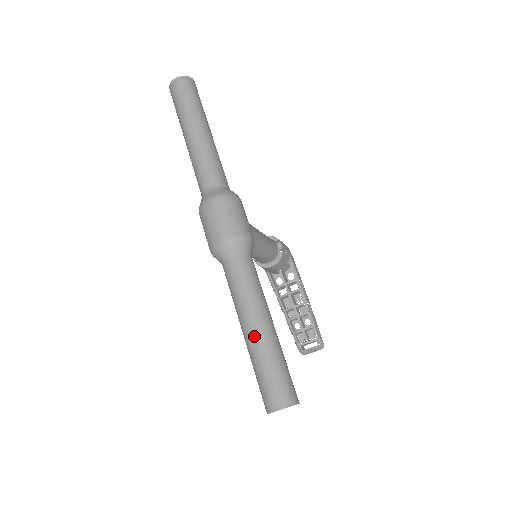
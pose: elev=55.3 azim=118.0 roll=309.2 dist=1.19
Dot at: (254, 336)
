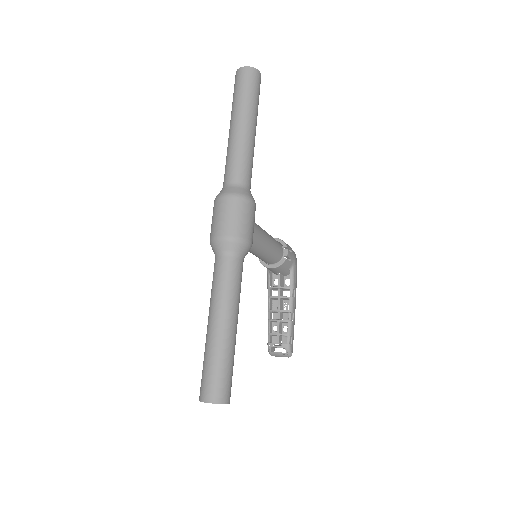
Dot at: (214, 331)
